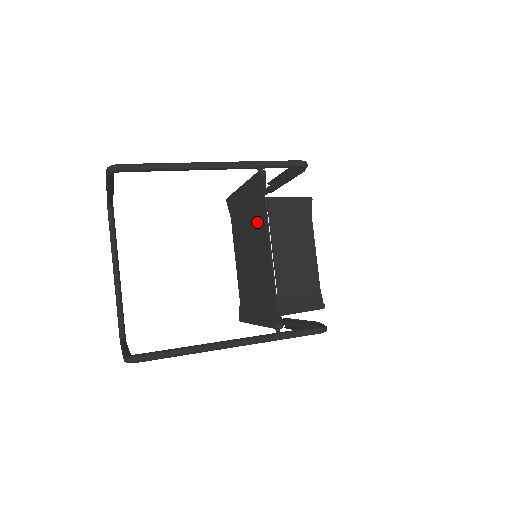
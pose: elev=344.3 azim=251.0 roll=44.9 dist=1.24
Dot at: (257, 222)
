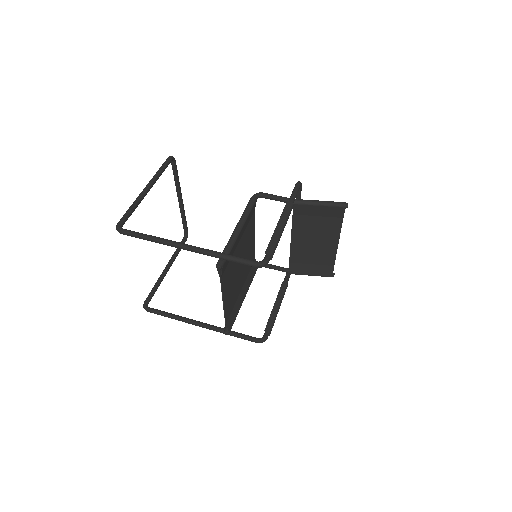
Dot at: (229, 272)
